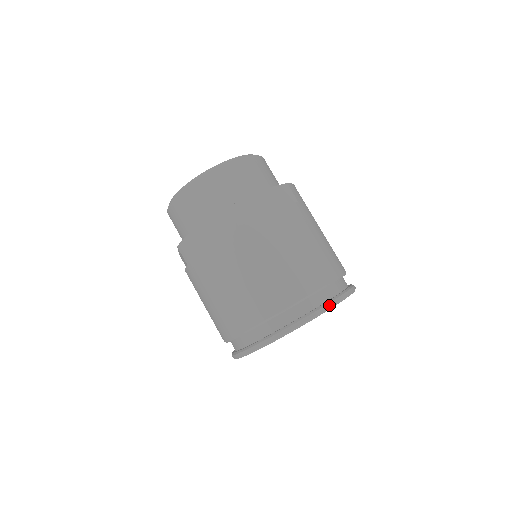
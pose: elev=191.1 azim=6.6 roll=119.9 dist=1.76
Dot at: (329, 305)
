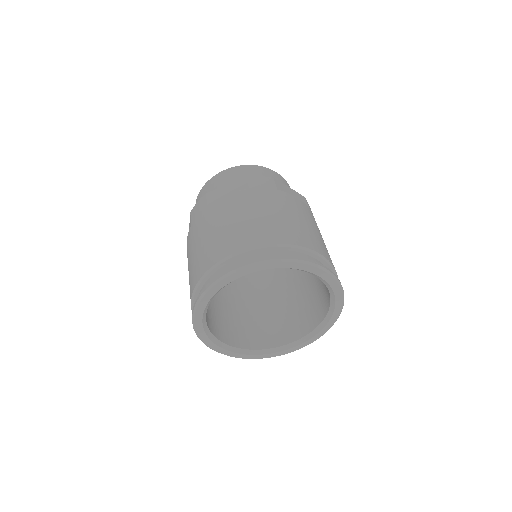
Dot at: (224, 273)
